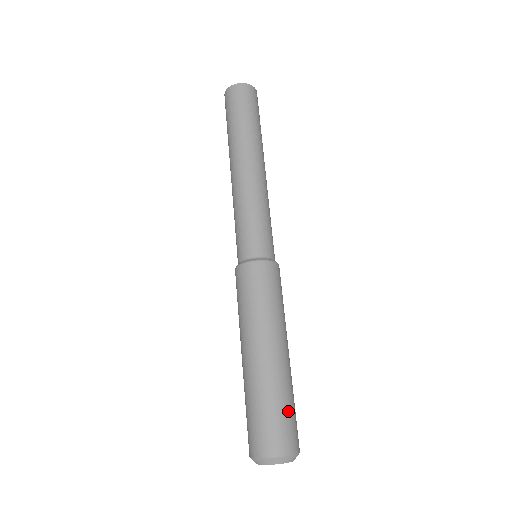
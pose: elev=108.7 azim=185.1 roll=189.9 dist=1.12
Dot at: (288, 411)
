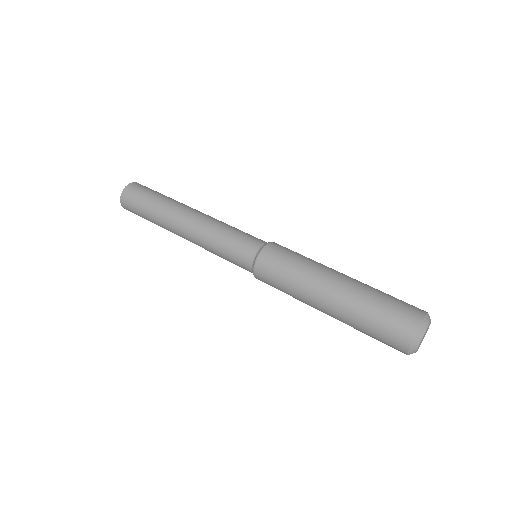
Dot at: (391, 296)
